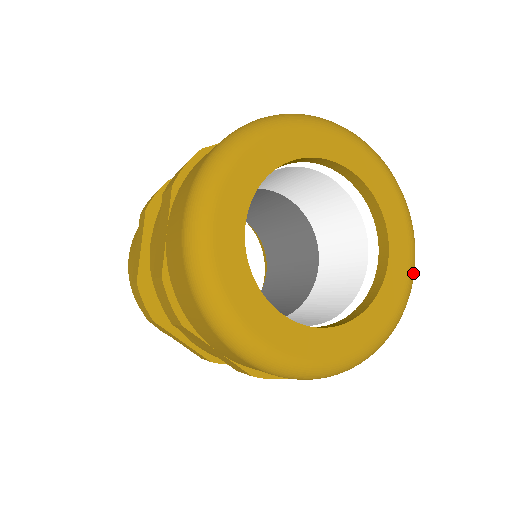
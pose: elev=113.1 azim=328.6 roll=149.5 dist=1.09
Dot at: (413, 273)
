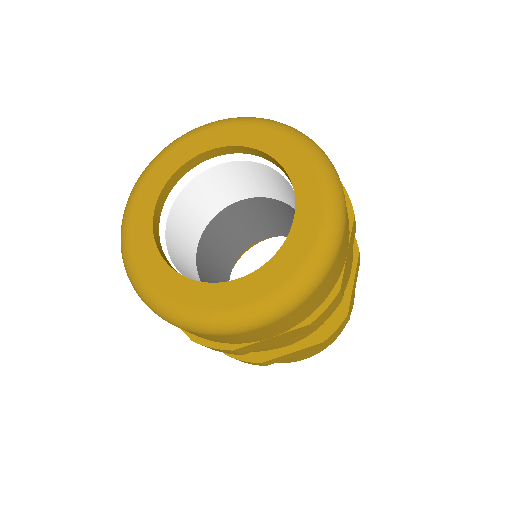
Dot at: (327, 239)
